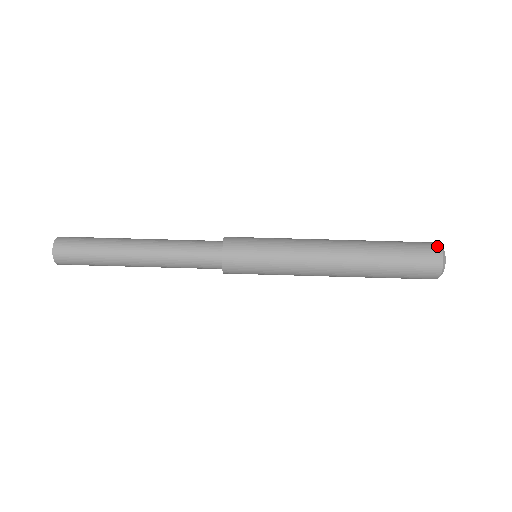
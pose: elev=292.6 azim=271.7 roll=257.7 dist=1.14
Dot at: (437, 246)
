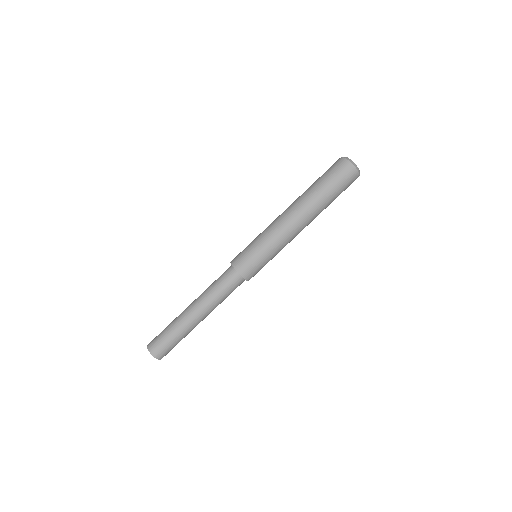
Dot at: (355, 172)
